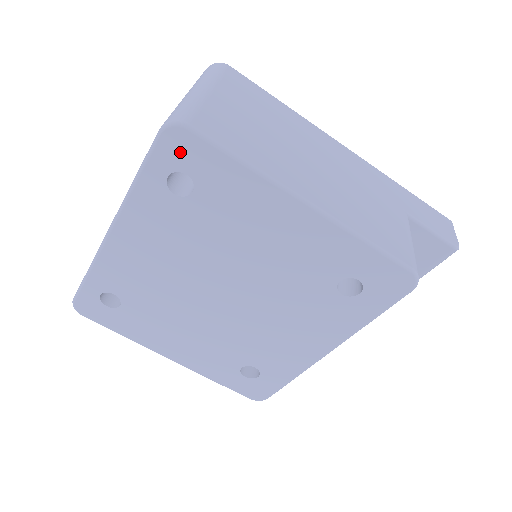
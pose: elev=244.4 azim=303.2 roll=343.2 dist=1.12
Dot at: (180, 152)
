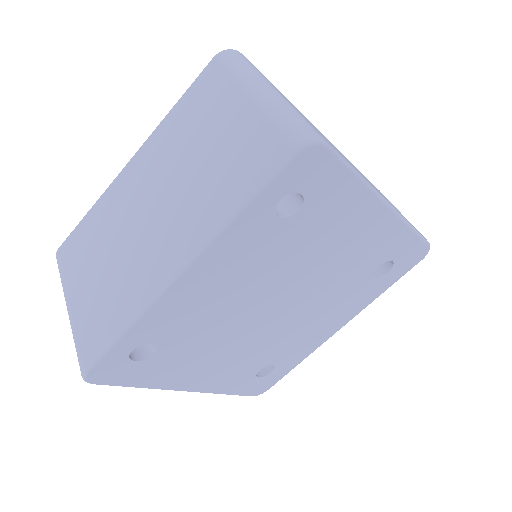
Dot at: (306, 172)
